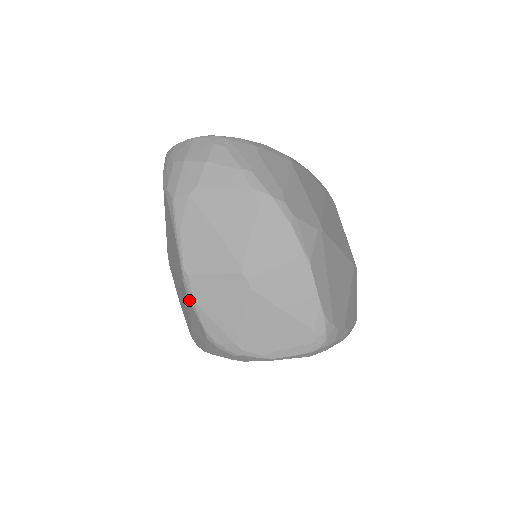
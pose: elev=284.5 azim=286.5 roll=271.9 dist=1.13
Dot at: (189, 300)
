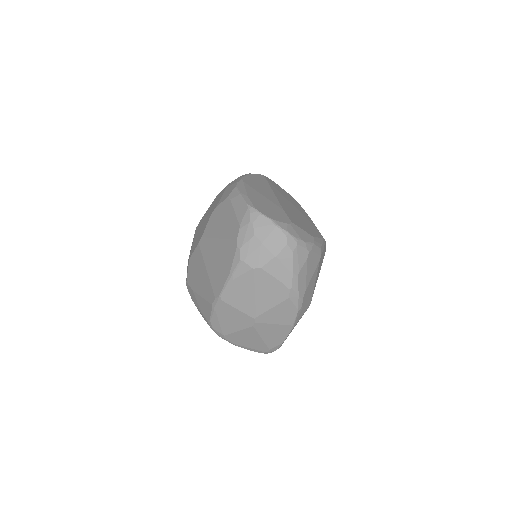
Dot at: (212, 306)
